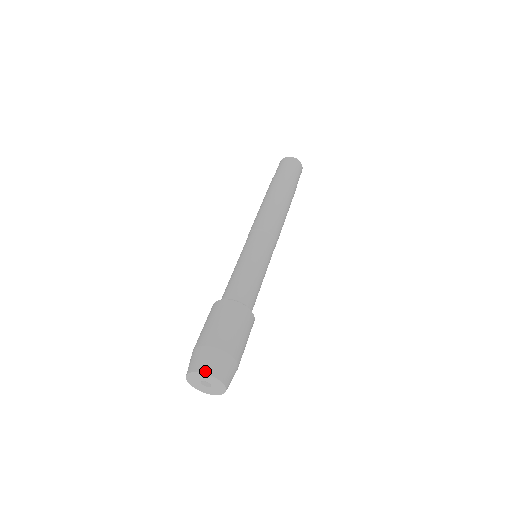
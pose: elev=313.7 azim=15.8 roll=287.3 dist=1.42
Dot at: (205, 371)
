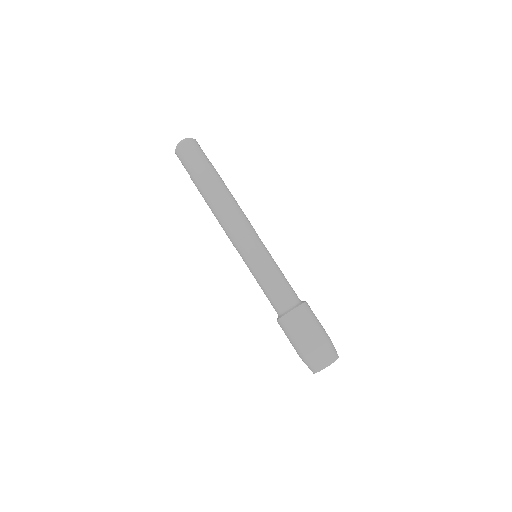
Dot at: (324, 367)
